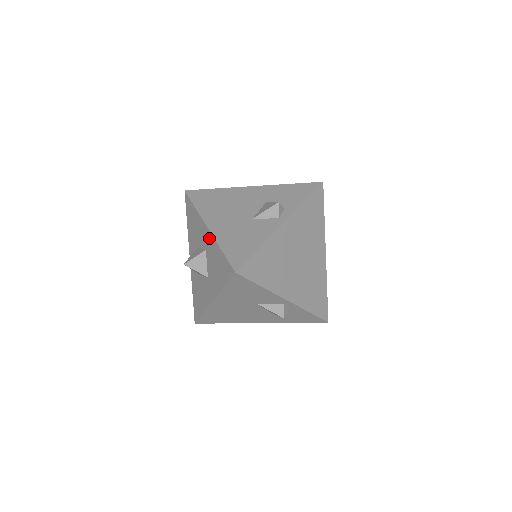
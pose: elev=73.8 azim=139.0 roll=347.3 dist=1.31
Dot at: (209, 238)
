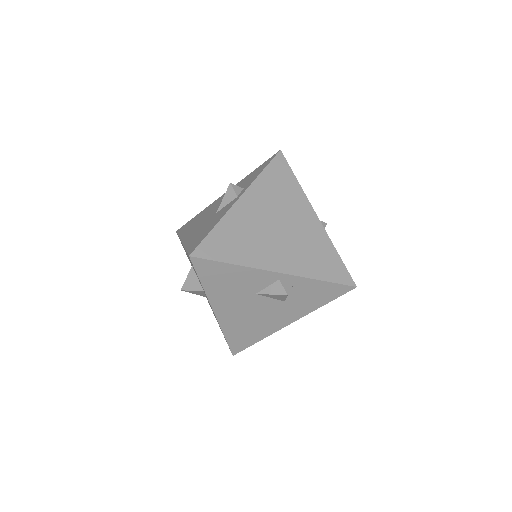
Dot at: (185, 250)
